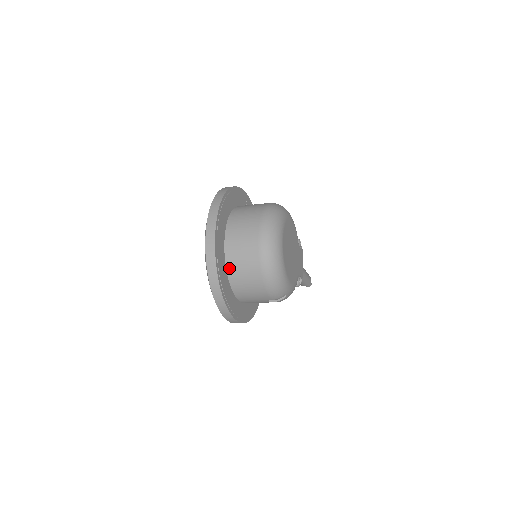
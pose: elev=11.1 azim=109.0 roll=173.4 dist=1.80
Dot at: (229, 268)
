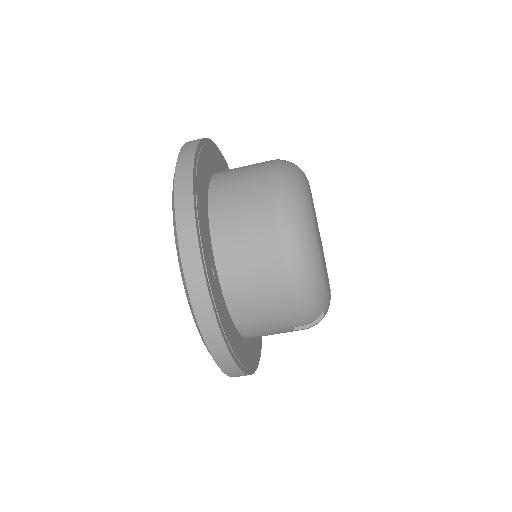
Dot at: (223, 273)
